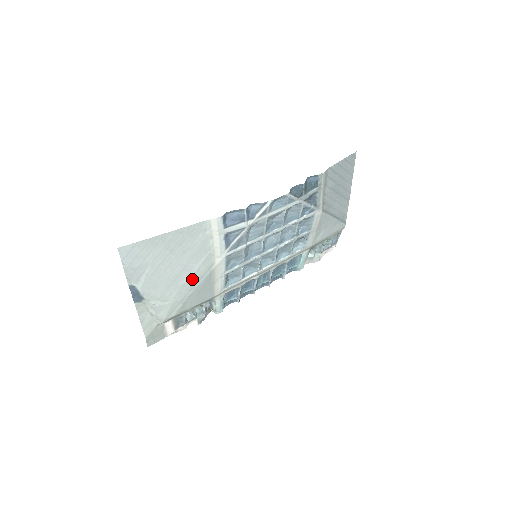
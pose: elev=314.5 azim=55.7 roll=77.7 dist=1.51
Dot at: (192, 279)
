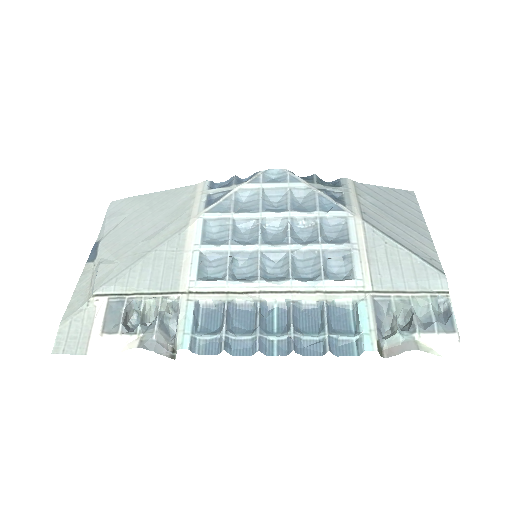
Dot at: (156, 238)
